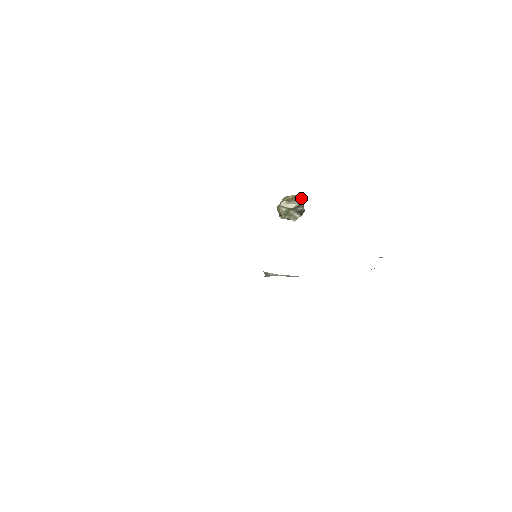
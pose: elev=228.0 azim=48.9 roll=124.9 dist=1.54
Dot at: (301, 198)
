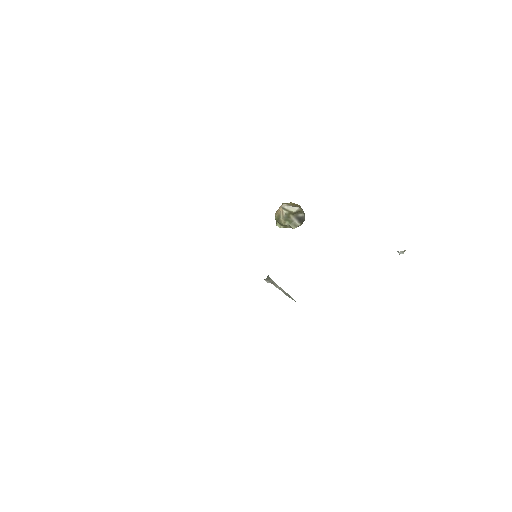
Dot at: (300, 207)
